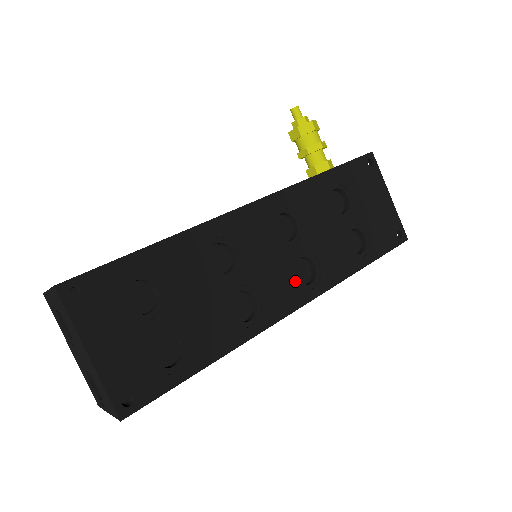
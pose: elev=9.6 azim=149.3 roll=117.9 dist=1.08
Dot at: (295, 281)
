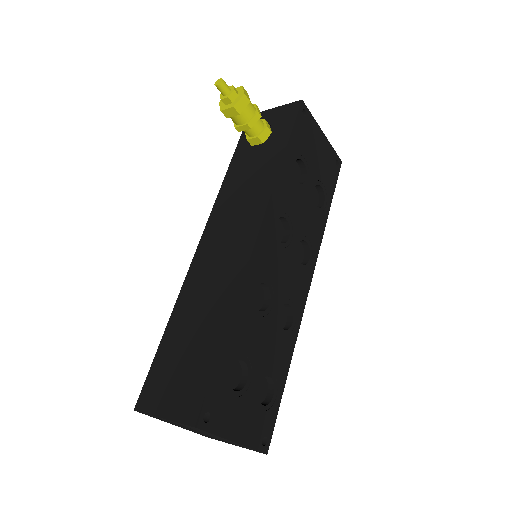
Dot at: (302, 266)
